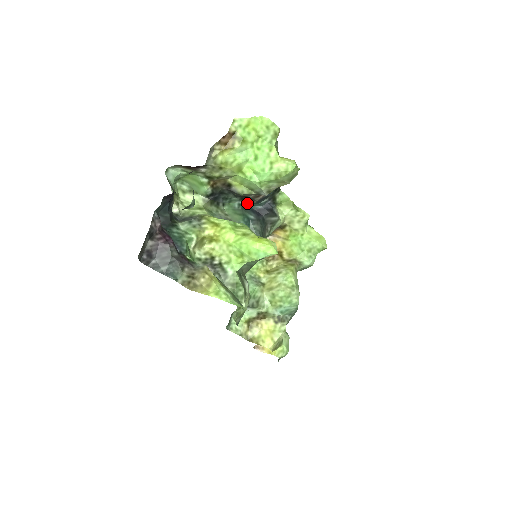
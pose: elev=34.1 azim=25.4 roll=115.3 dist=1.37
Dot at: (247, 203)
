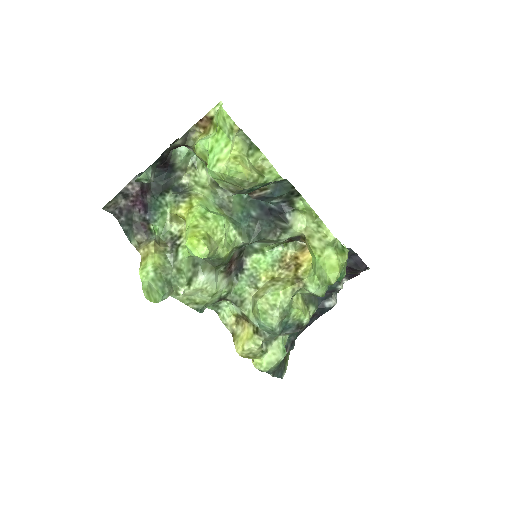
Dot at: occluded
